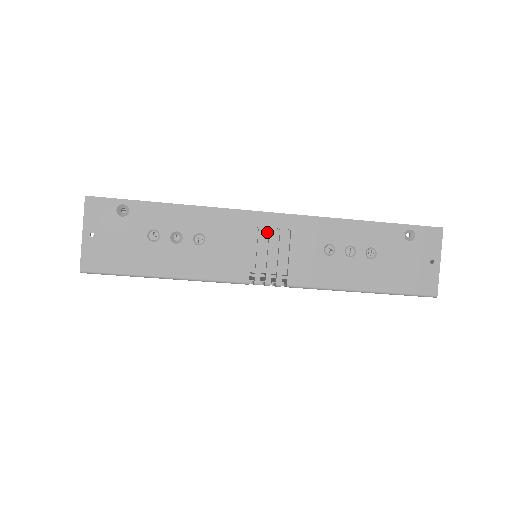
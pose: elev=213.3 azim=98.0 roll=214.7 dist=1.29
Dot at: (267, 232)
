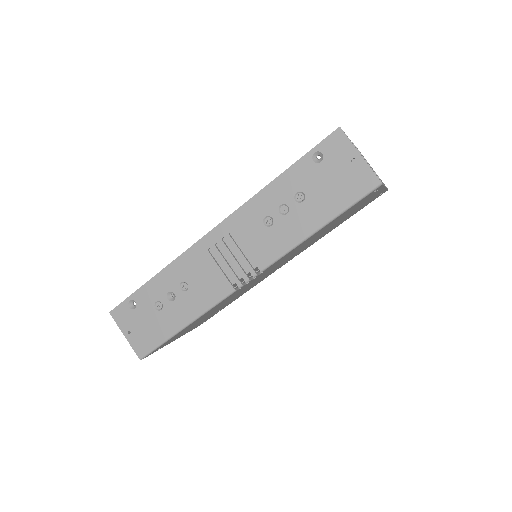
Dot at: (228, 242)
